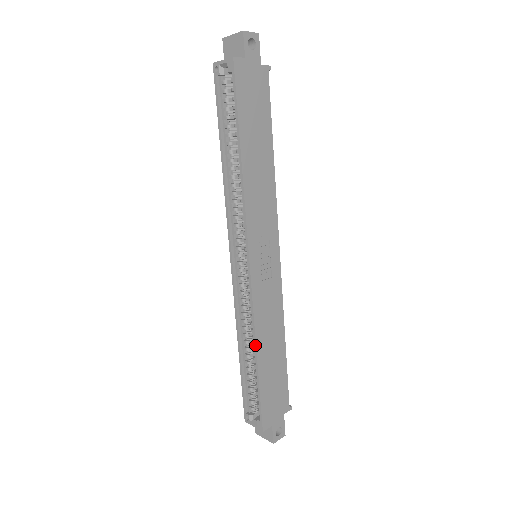
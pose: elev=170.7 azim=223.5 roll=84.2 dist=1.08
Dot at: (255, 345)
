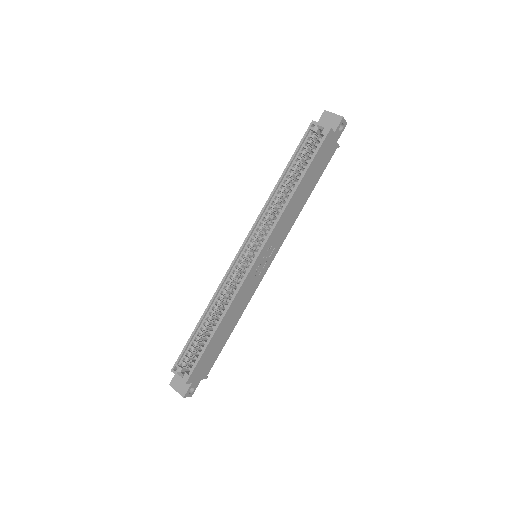
Dot at: (223, 316)
